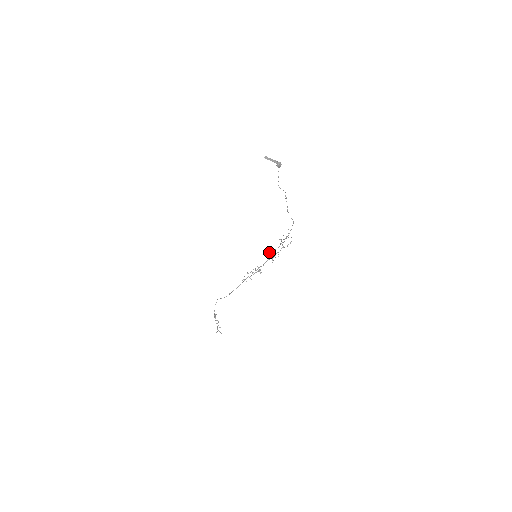
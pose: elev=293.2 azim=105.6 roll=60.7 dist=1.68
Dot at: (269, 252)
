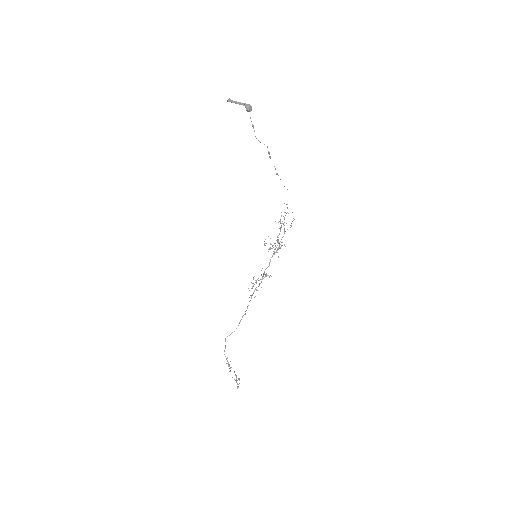
Dot at: (270, 244)
